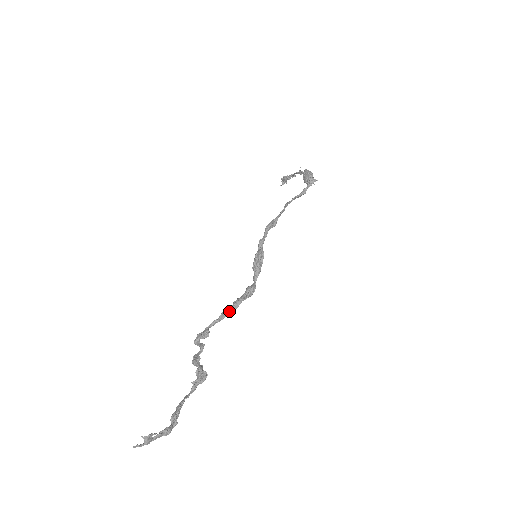
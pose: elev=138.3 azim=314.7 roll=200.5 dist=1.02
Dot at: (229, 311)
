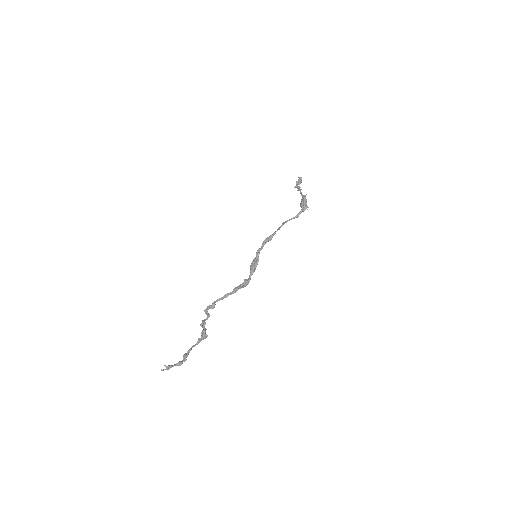
Dot at: (230, 294)
